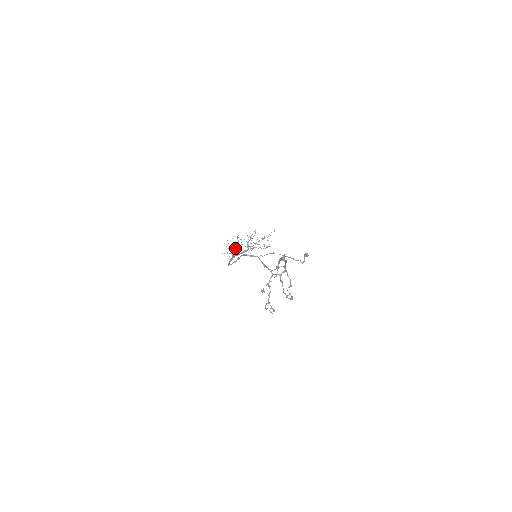
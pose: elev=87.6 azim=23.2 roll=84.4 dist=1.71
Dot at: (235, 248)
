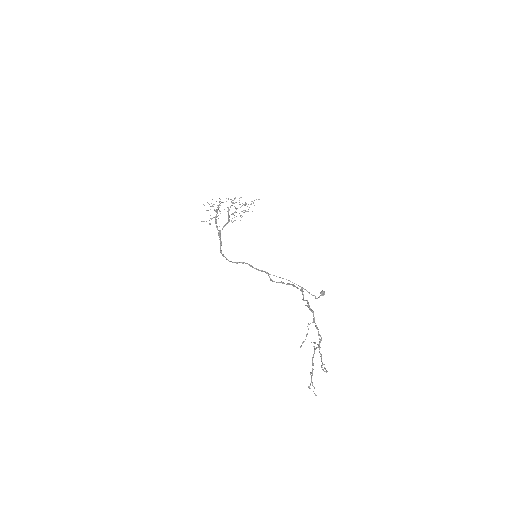
Dot at: (215, 211)
